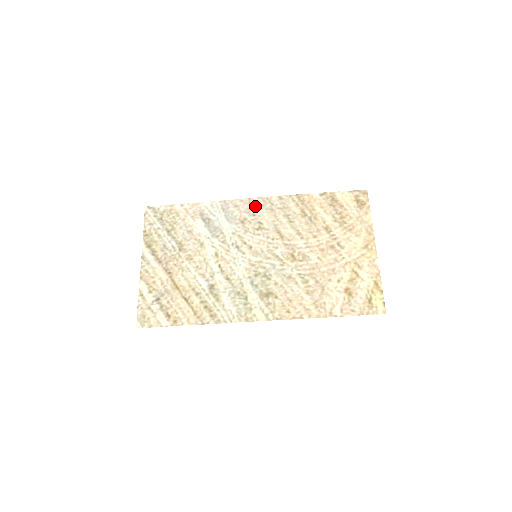
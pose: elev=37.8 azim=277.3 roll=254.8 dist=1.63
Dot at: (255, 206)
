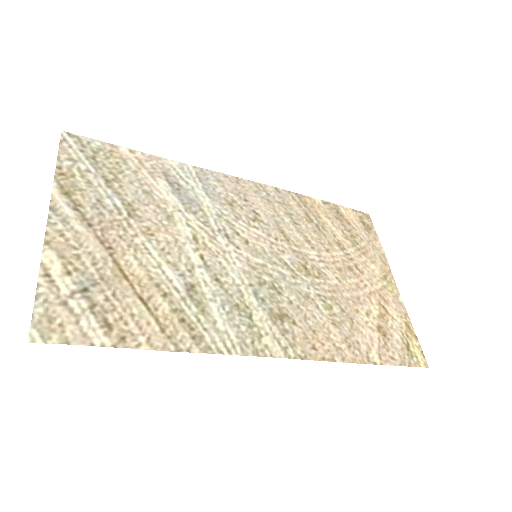
Dot at: (246, 189)
